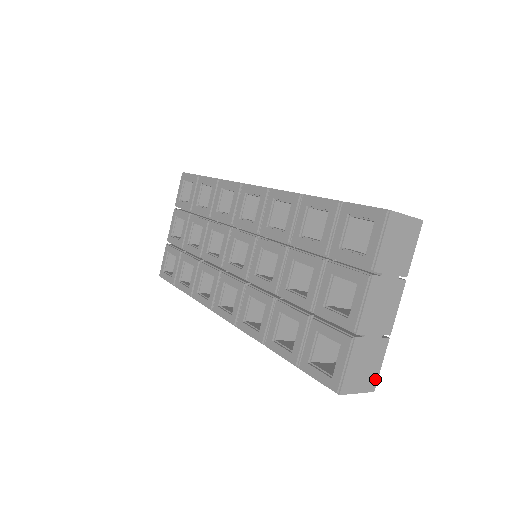
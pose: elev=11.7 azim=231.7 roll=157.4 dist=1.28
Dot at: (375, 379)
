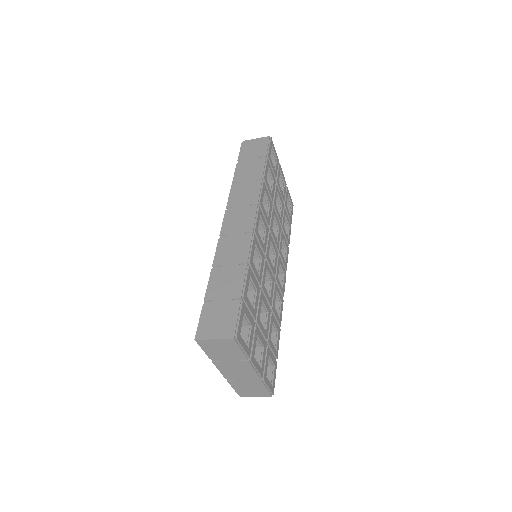
Dot at: (267, 393)
